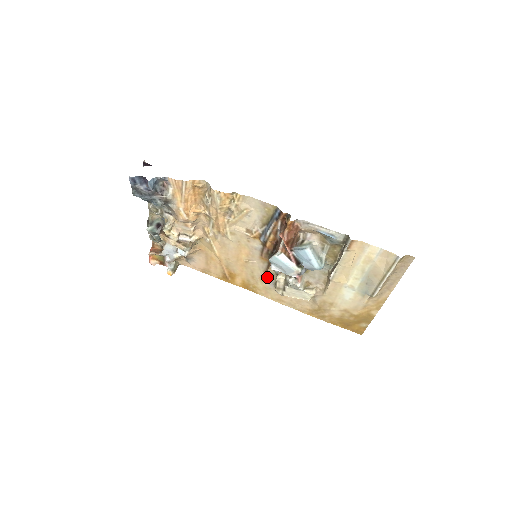
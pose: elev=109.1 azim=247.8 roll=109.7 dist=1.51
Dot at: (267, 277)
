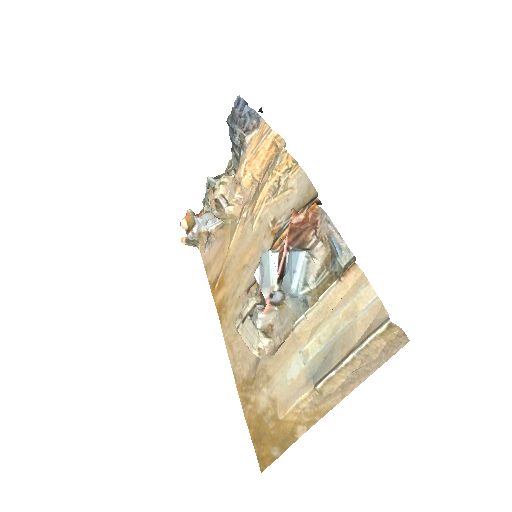
Dot at: (244, 300)
